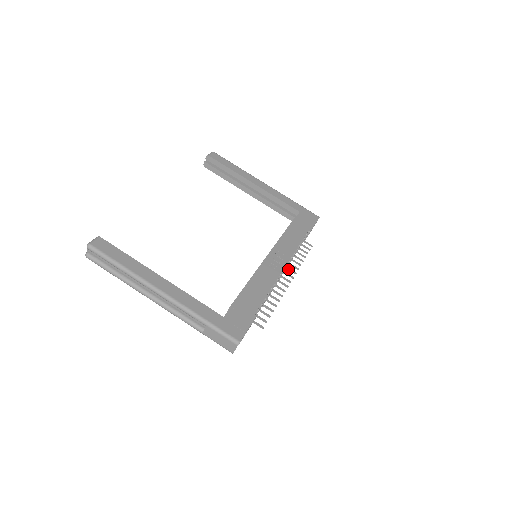
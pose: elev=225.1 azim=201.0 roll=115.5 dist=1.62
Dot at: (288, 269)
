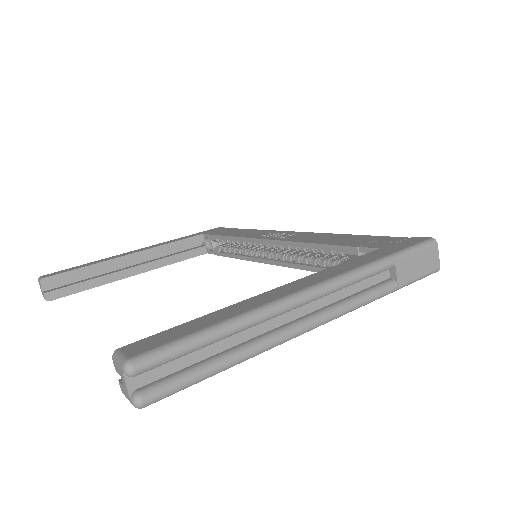
Dot at: occluded
